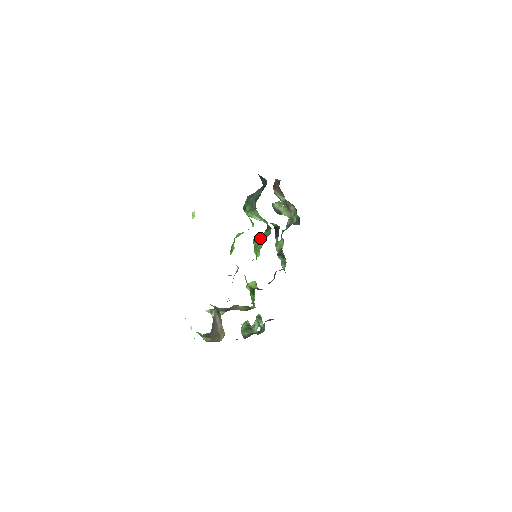
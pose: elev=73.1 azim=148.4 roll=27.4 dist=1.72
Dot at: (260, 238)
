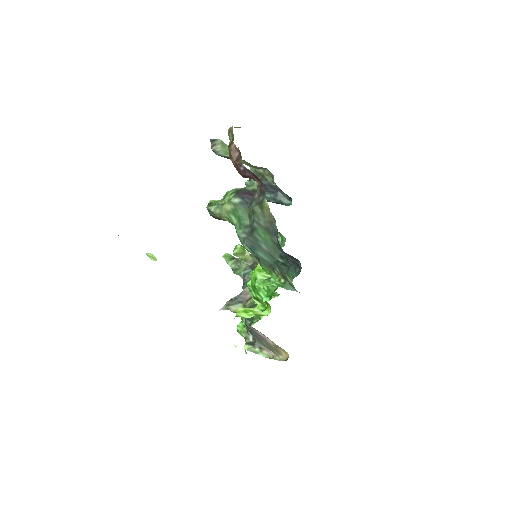
Dot at: occluded
